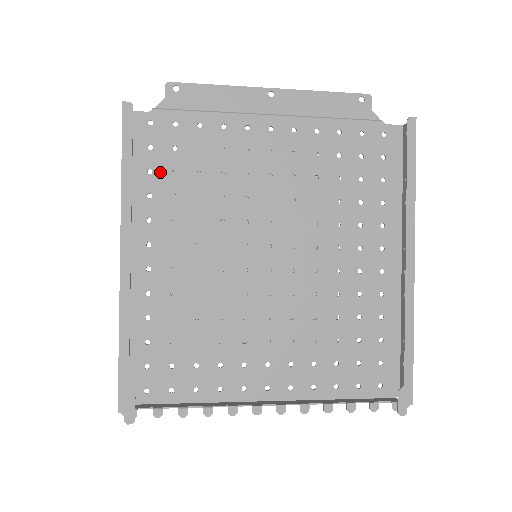
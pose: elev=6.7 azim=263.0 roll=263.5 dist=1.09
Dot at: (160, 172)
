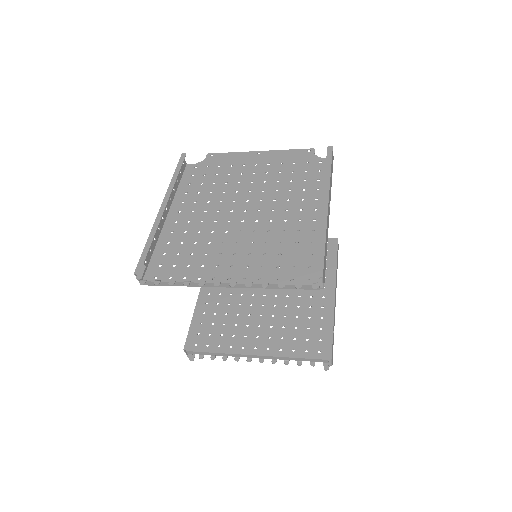
Dot at: (194, 184)
